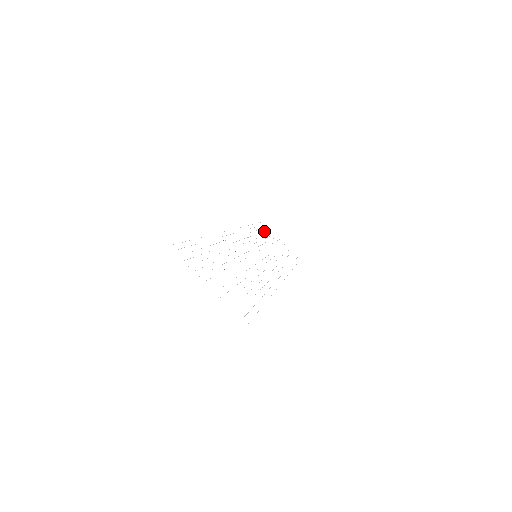
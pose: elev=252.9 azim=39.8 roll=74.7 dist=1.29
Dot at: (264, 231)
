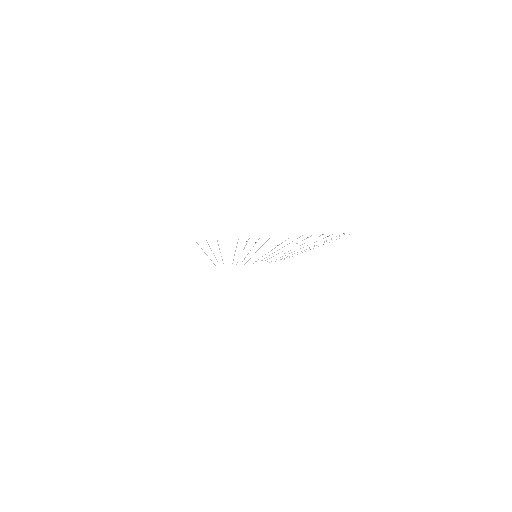
Dot at: occluded
